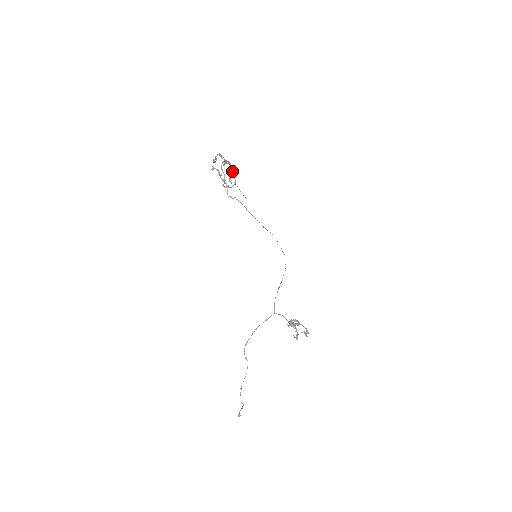
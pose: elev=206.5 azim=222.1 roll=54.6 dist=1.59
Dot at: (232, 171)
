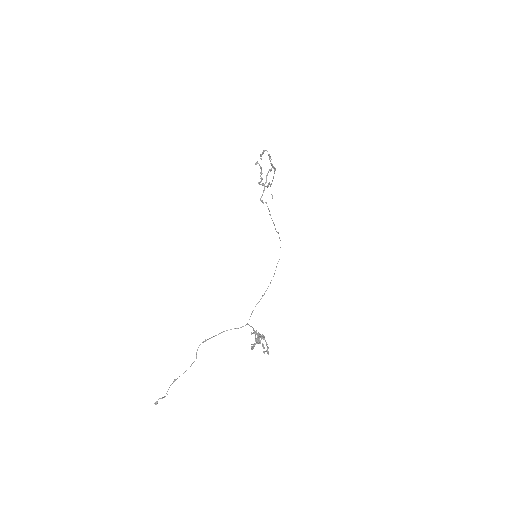
Dot at: occluded
